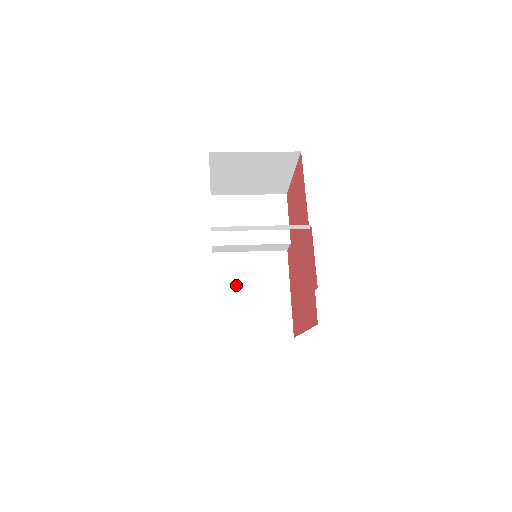
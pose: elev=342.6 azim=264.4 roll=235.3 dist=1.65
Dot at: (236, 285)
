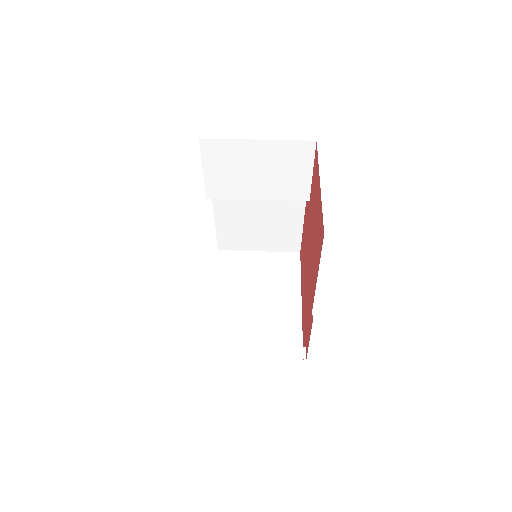
Dot at: (240, 210)
